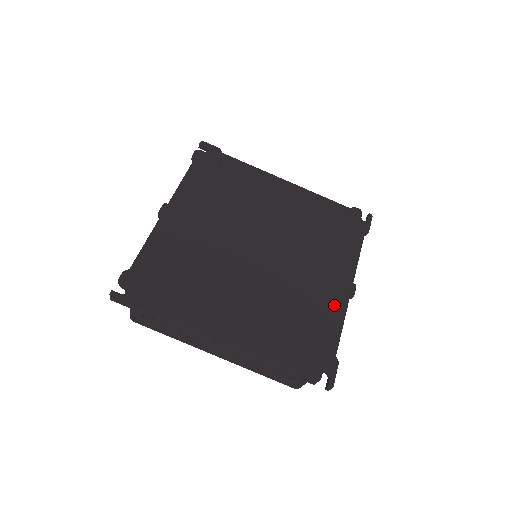
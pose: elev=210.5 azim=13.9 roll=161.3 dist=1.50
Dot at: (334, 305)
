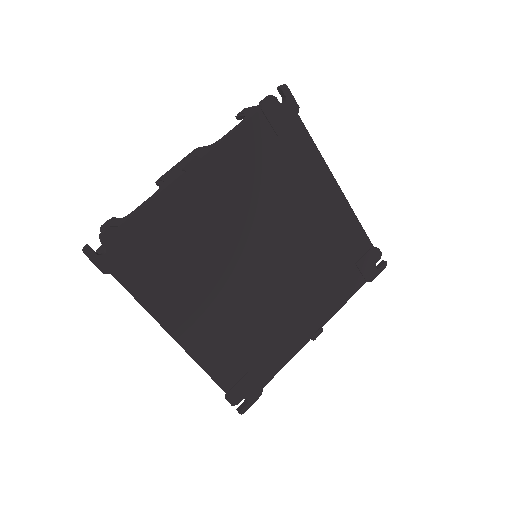
Dot at: (292, 342)
